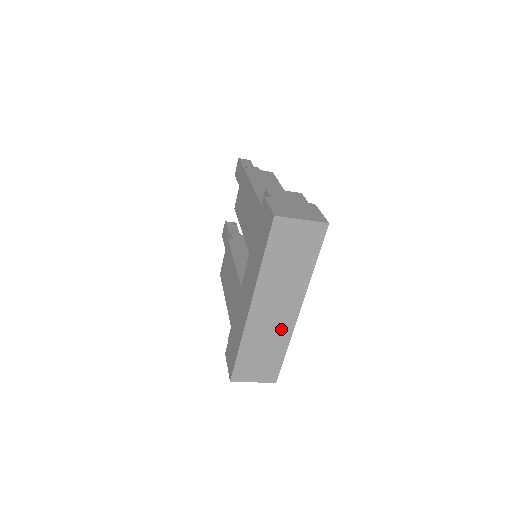
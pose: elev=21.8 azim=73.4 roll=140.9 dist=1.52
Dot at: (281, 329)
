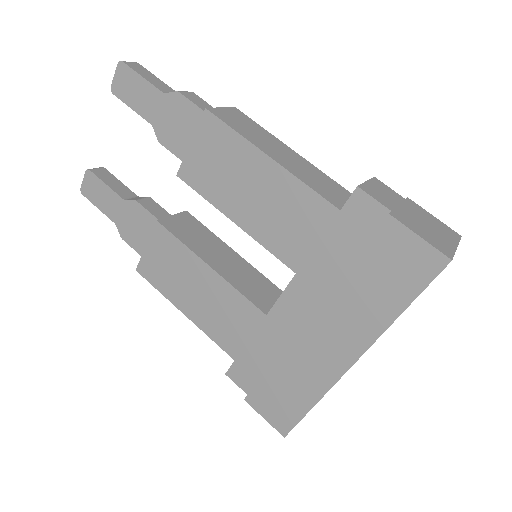
Dot at: occluded
